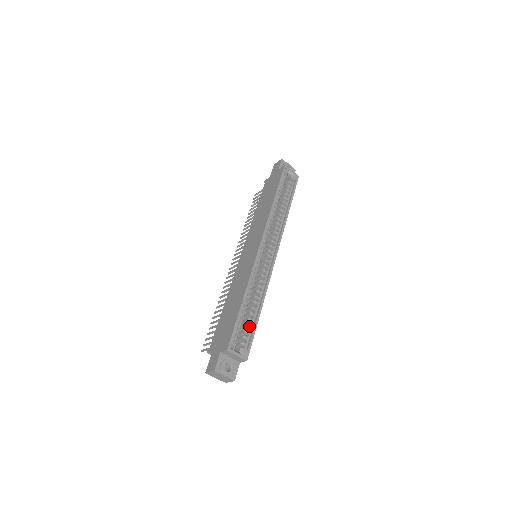
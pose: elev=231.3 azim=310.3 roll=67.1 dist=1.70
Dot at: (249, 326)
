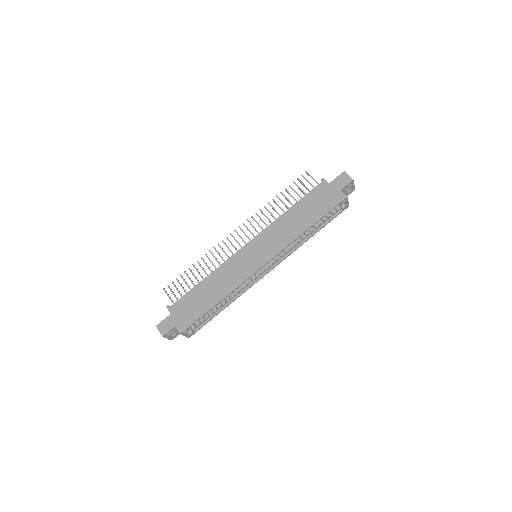
Dot at: (208, 317)
